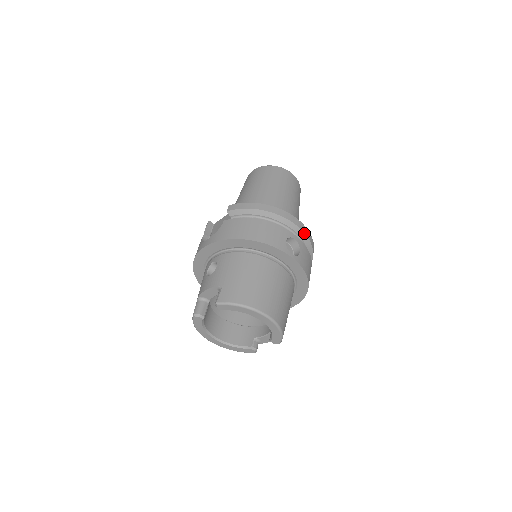
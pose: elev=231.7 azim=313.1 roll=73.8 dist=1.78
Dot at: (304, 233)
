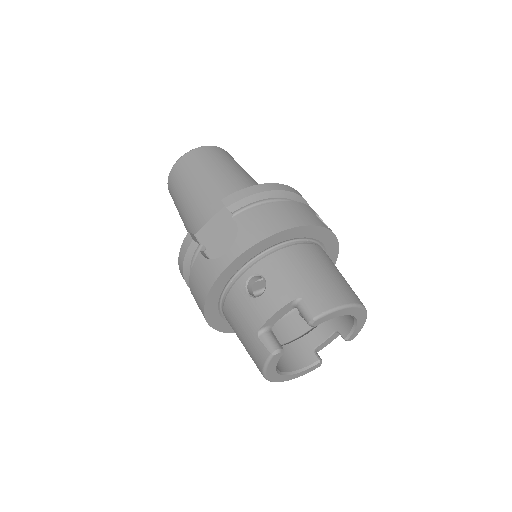
Dot at: occluded
